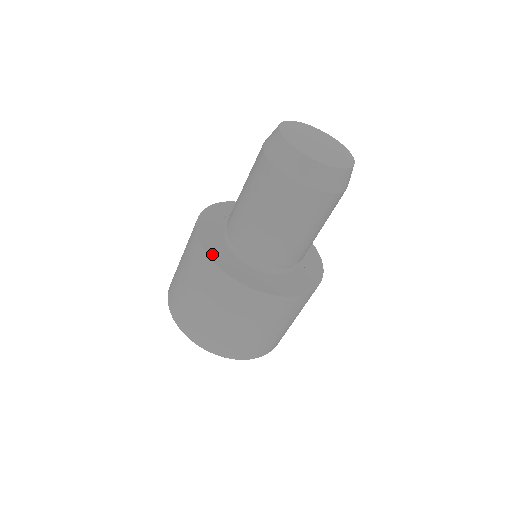
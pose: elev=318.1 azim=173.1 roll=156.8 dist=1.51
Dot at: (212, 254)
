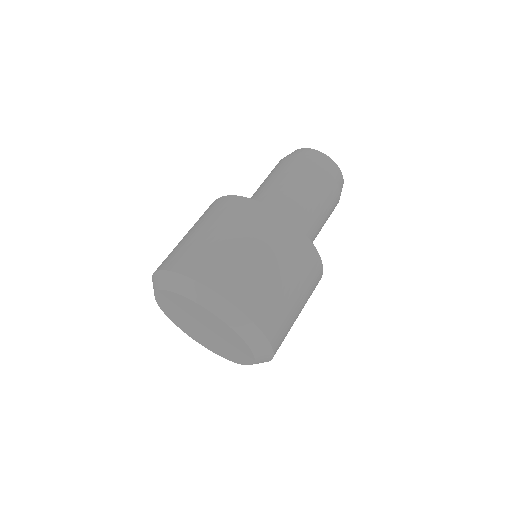
Dot at: occluded
